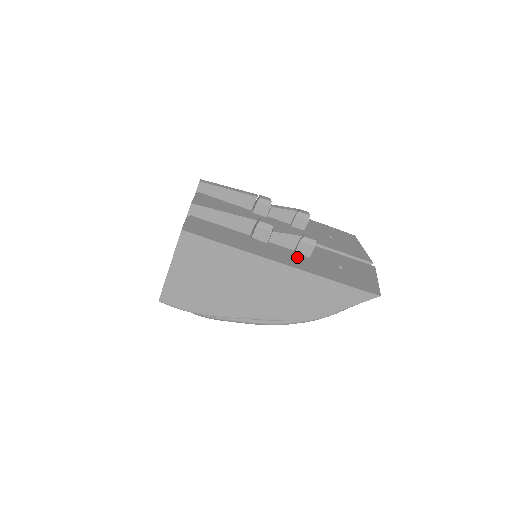
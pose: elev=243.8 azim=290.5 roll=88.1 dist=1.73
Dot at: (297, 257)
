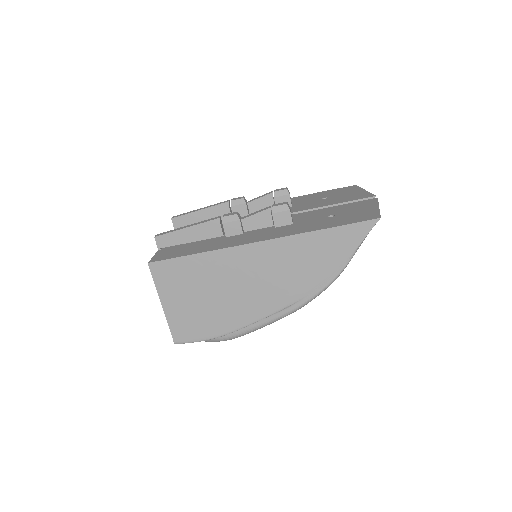
Dot at: (277, 230)
